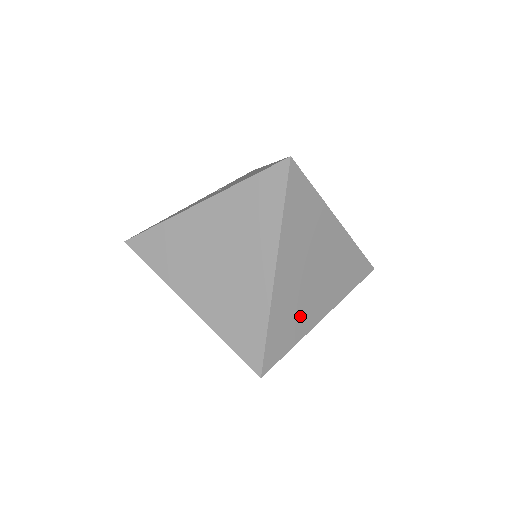
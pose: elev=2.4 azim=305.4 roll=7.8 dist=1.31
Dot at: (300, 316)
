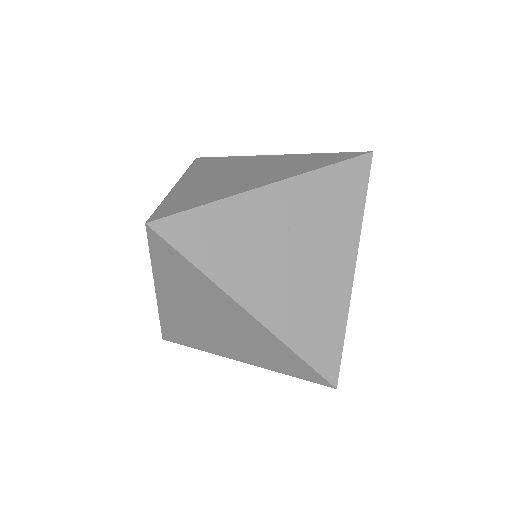
Dot at: (323, 304)
